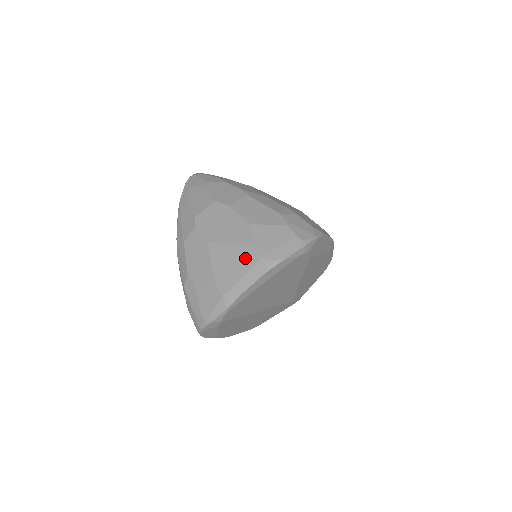
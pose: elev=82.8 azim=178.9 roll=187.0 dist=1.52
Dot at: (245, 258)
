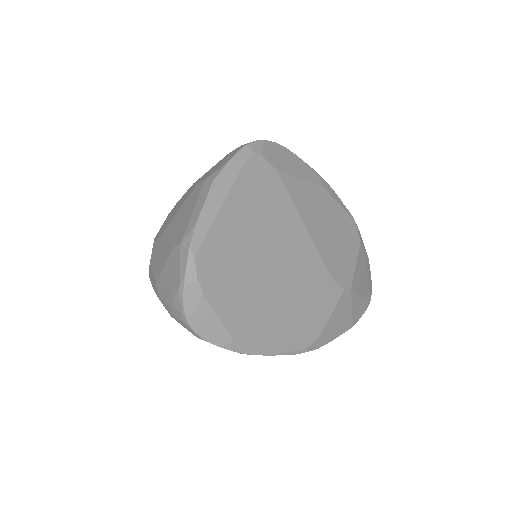
Dot at: (192, 200)
